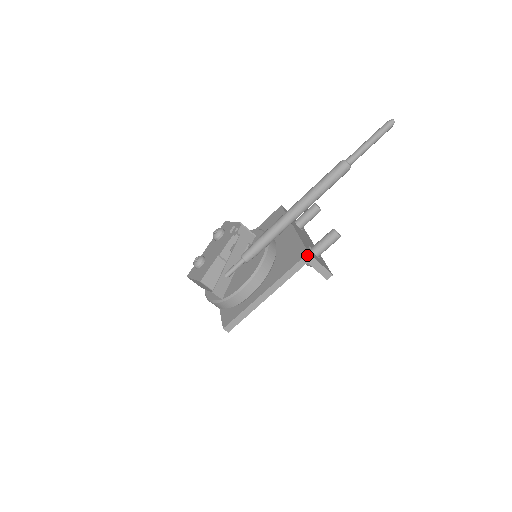
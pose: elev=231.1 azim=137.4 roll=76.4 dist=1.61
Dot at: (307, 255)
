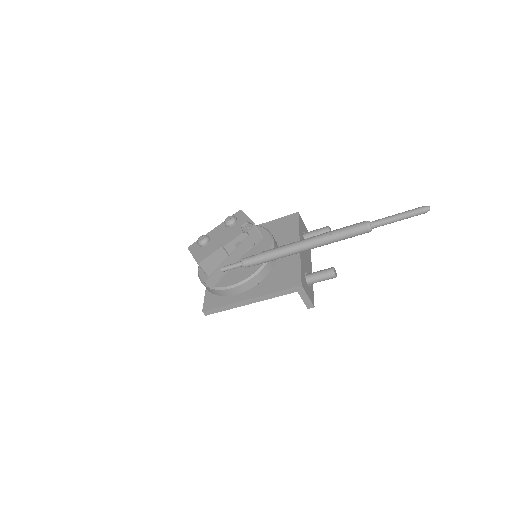
Dot at: (299, 286)
